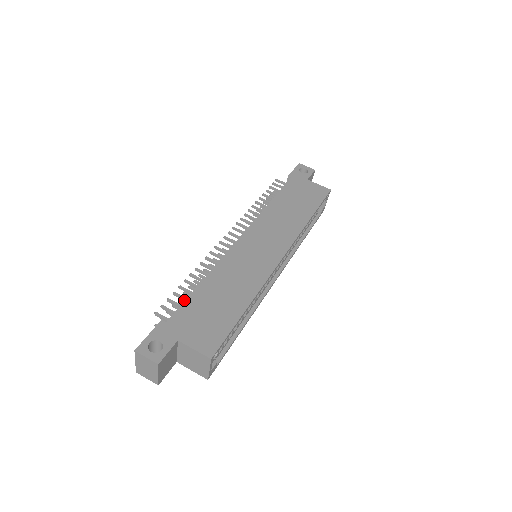
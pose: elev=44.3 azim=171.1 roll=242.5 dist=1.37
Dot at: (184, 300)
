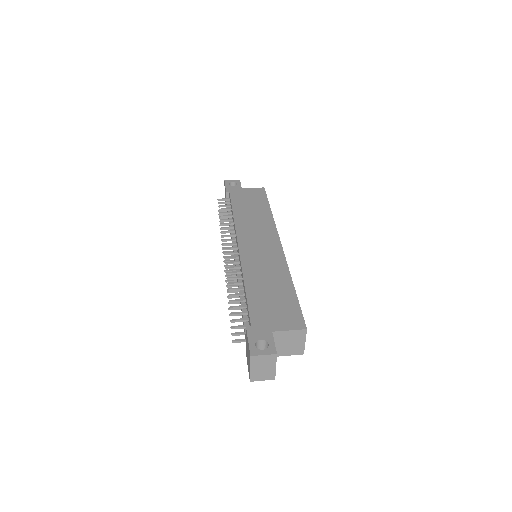
Dot at: occluded
